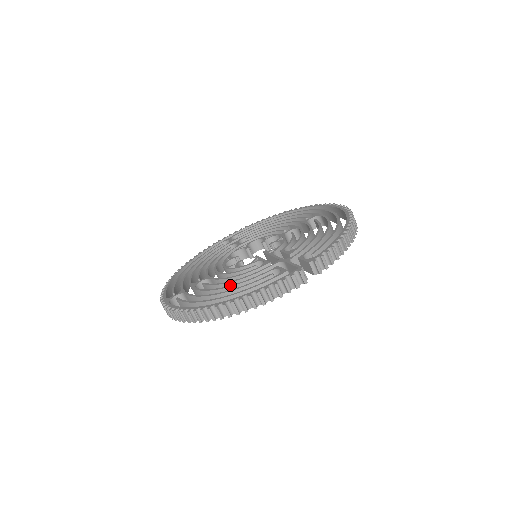
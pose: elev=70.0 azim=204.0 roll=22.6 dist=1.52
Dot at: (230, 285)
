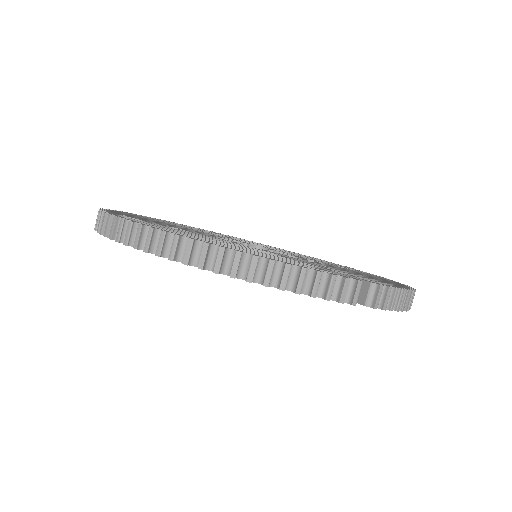
Dot at: occluded
